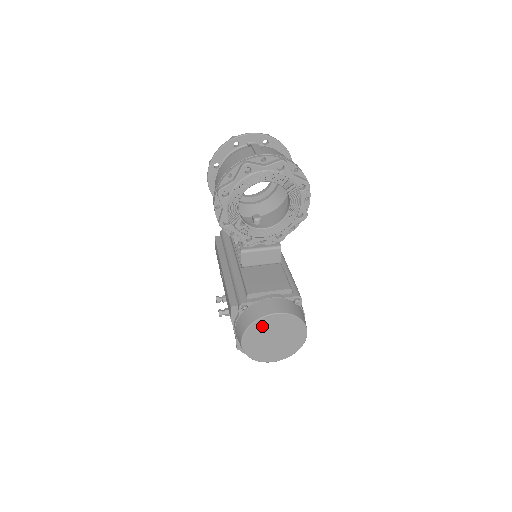
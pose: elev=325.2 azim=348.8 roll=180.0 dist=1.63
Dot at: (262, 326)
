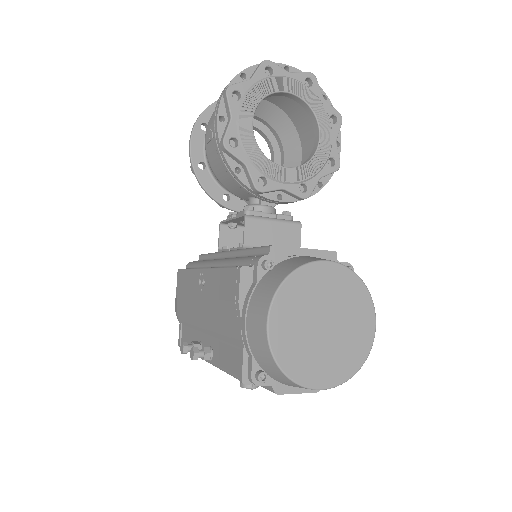
Dot at: (305, 285)
